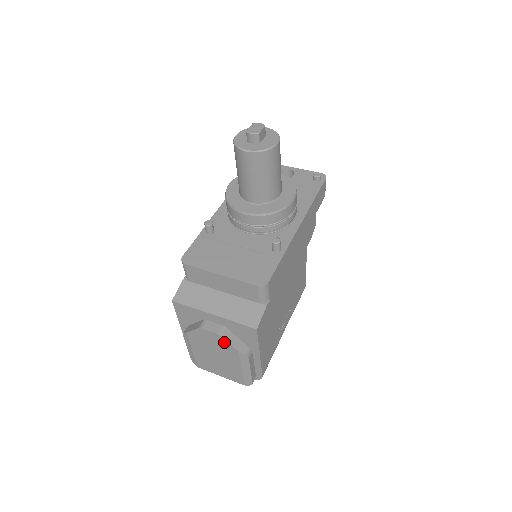
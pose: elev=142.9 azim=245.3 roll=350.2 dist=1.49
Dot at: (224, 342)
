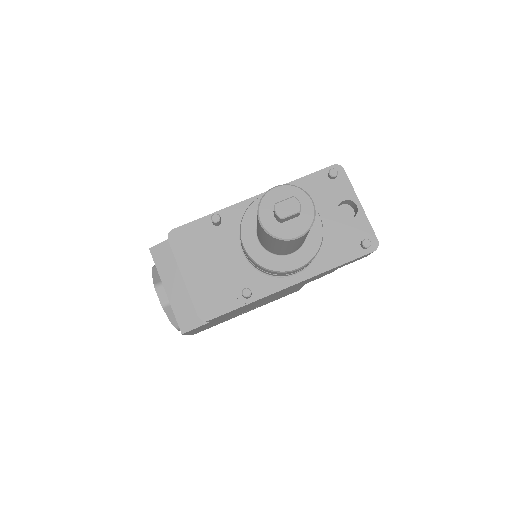
Dot at: (165, 310)
